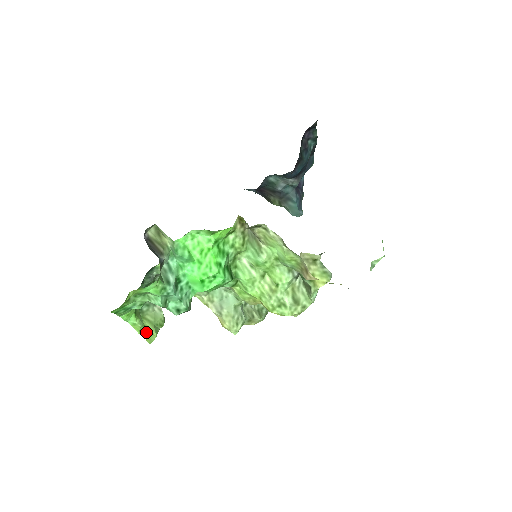
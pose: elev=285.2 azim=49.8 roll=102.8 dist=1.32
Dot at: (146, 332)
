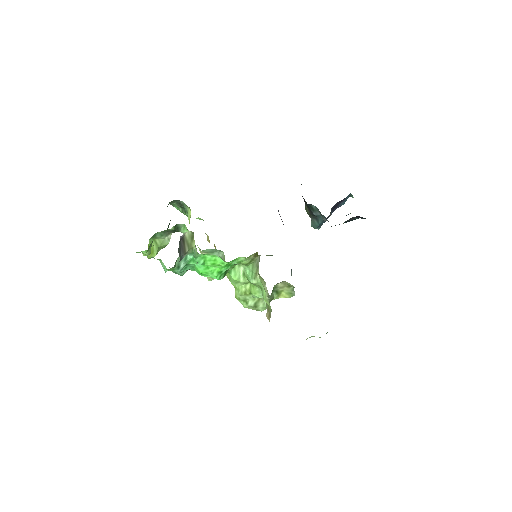
Dot at: occluded
